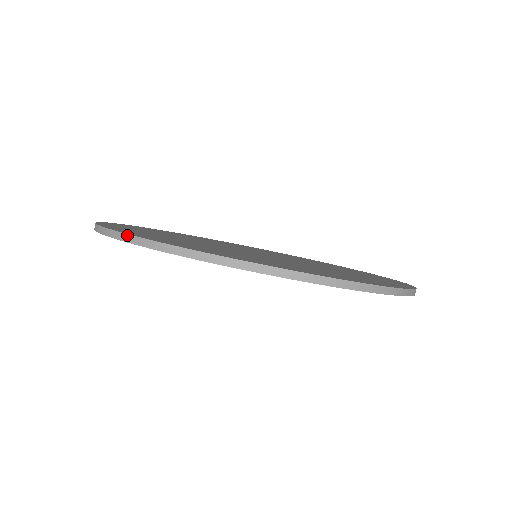
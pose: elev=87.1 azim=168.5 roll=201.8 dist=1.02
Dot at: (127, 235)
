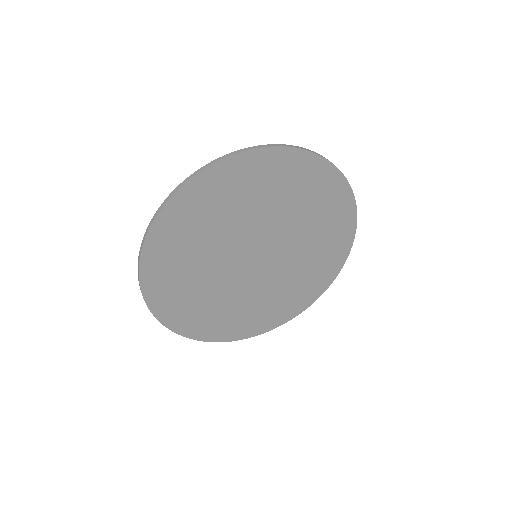
Dot at: (145, 234)
